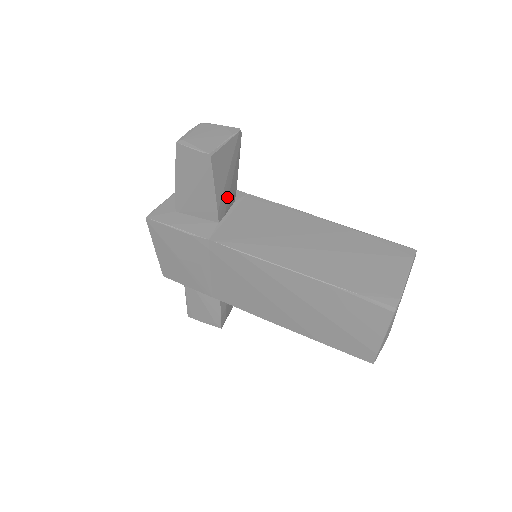
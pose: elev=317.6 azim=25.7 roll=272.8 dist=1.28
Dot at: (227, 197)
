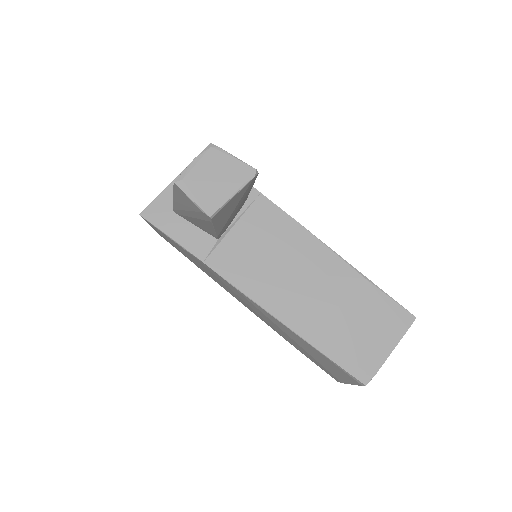
Dot at: (231, 219)
